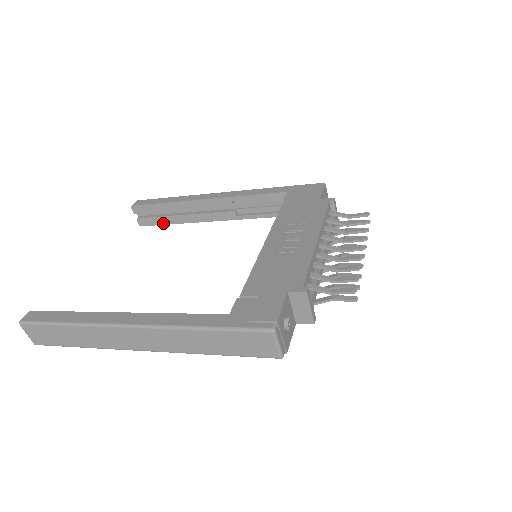
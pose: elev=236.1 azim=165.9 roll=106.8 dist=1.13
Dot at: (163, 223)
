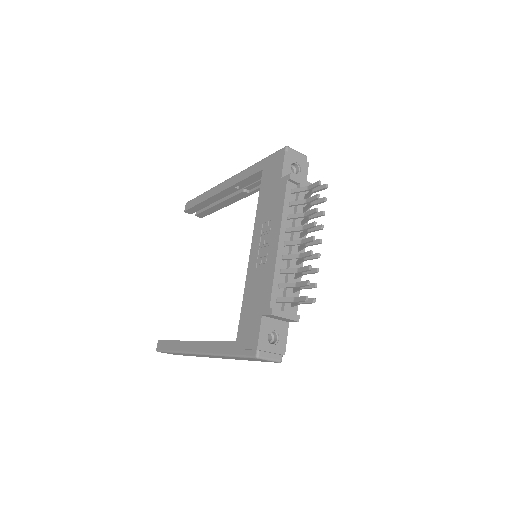
Dot at: (212, 212)
